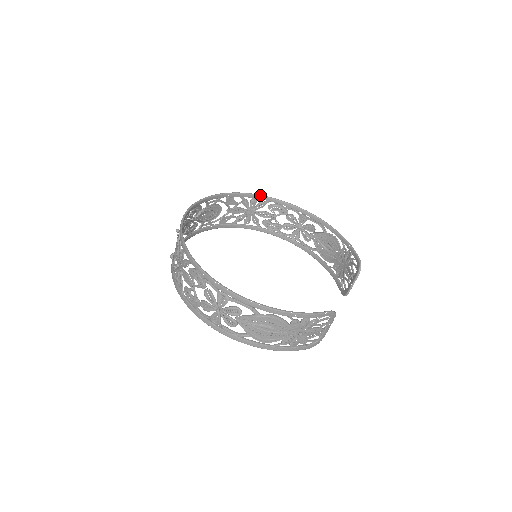
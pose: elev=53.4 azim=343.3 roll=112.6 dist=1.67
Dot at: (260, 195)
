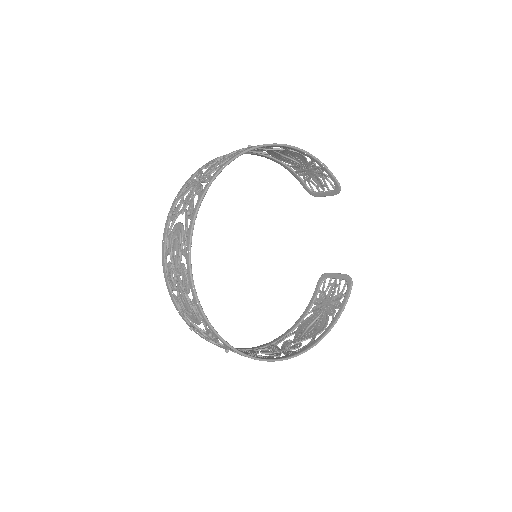
Dot at: occluded
